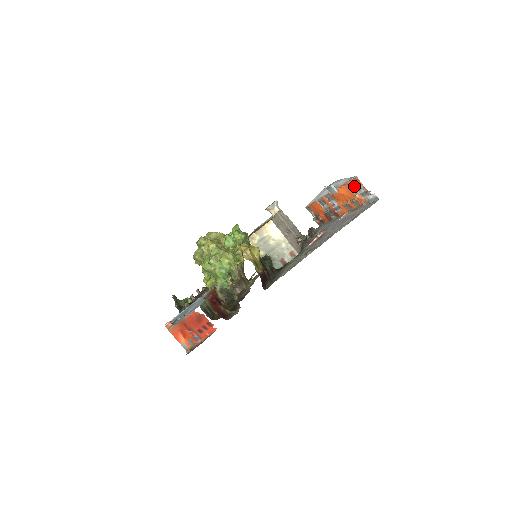
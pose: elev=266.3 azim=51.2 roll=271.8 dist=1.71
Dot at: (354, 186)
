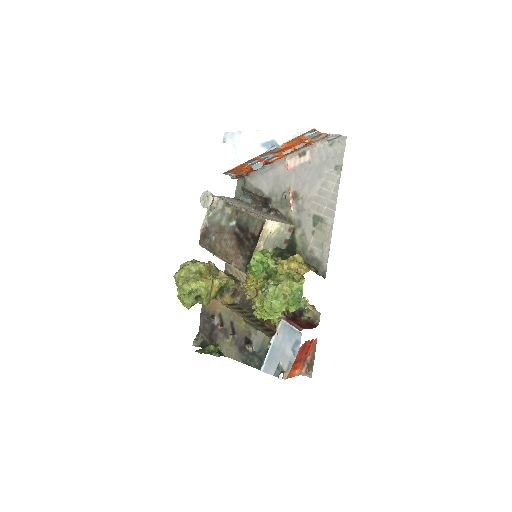
Dot at: (305, 136)
